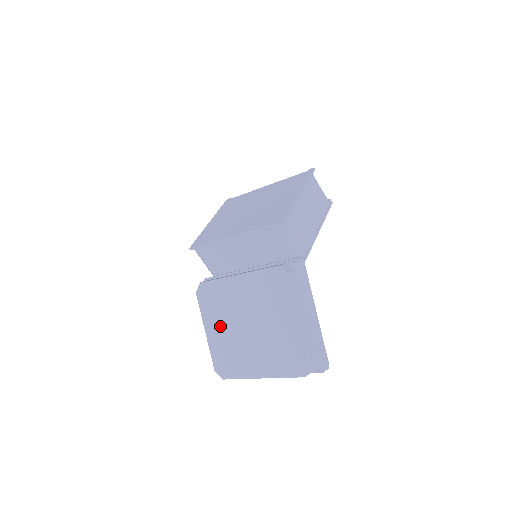
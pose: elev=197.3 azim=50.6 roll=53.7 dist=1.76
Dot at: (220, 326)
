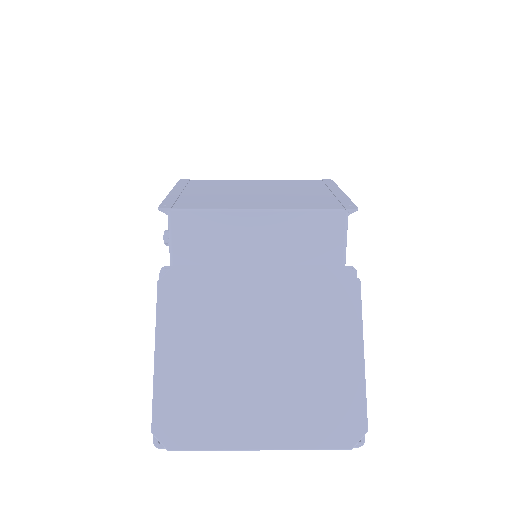
Dot at: (196, 346)
